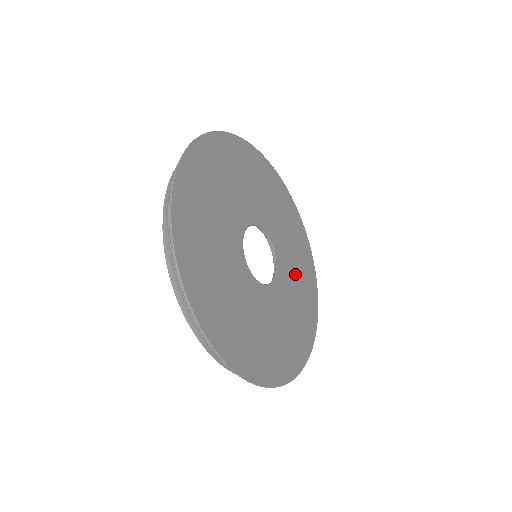
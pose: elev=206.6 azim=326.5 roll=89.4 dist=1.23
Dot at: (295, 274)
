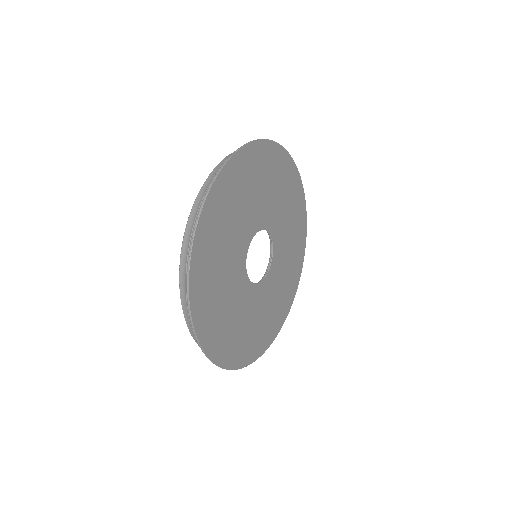
Dot at: (281, 281)
